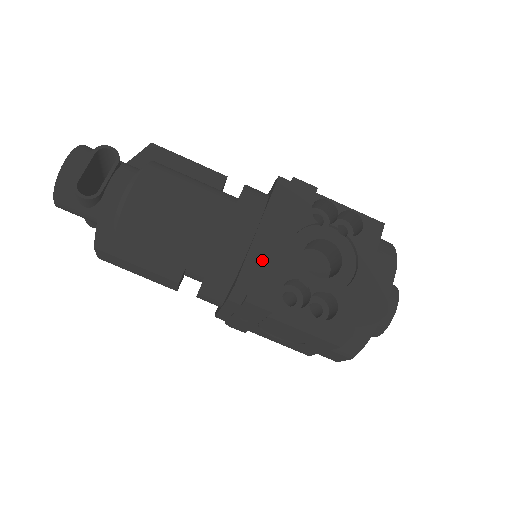
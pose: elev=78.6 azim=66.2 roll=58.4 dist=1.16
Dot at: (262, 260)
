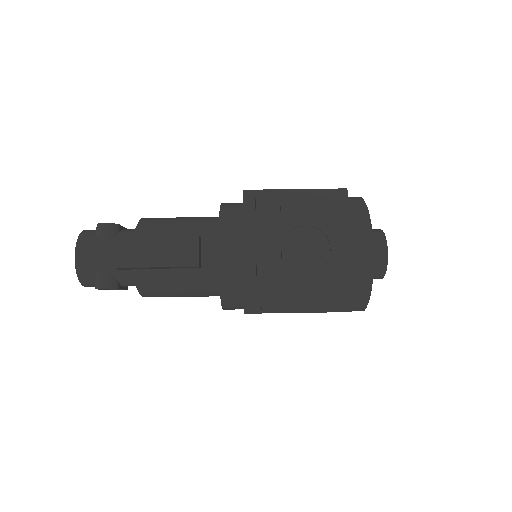
Dot at: occluded
